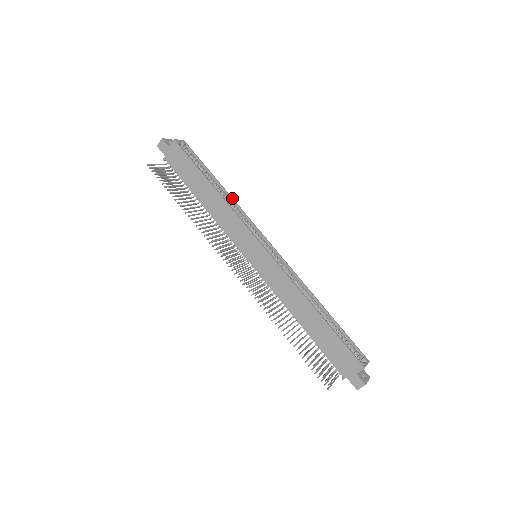
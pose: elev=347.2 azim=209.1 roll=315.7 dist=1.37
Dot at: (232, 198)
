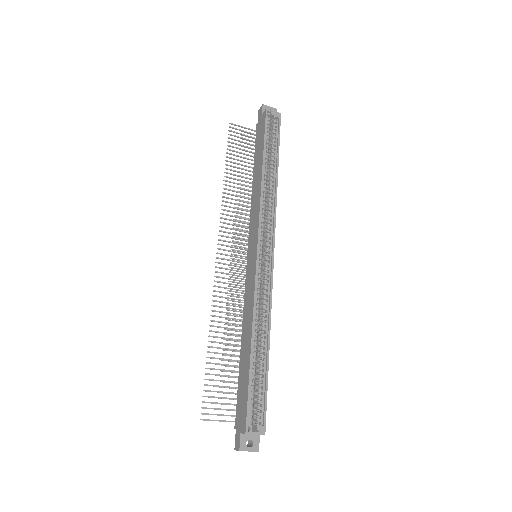
Dot at: (276, 188)
